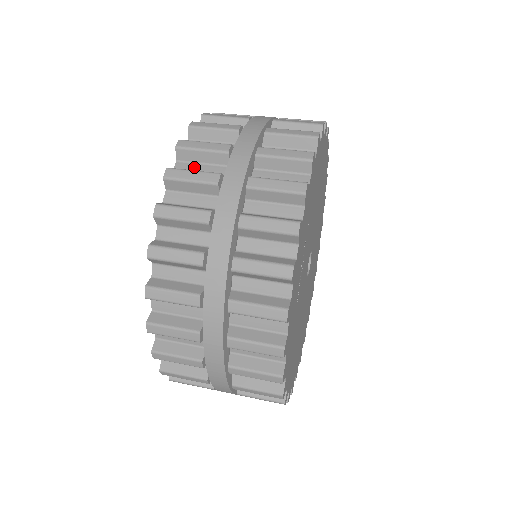
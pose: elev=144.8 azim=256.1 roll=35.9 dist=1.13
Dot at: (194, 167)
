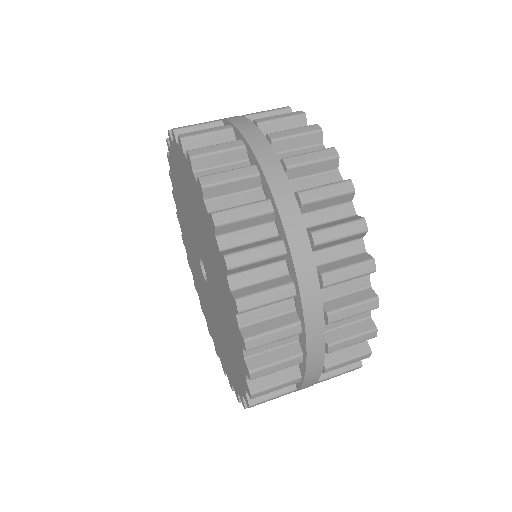
Dot at: (215, 172)
